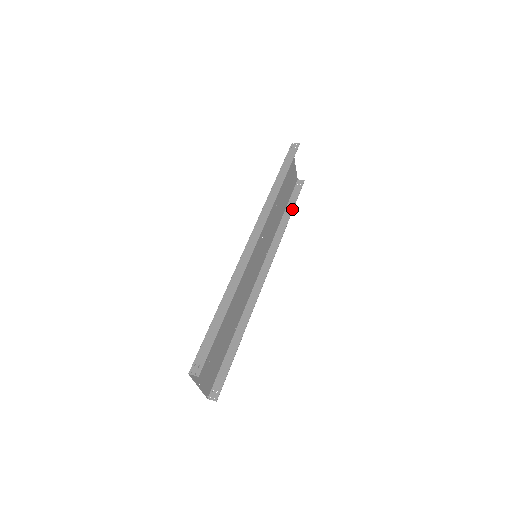
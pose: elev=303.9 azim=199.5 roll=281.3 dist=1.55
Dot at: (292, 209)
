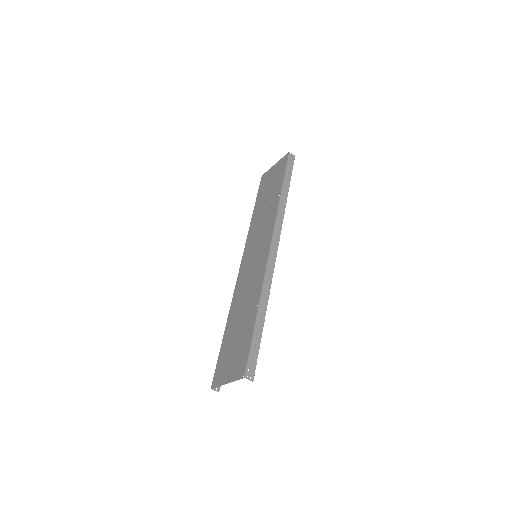
Dot at: occluded
